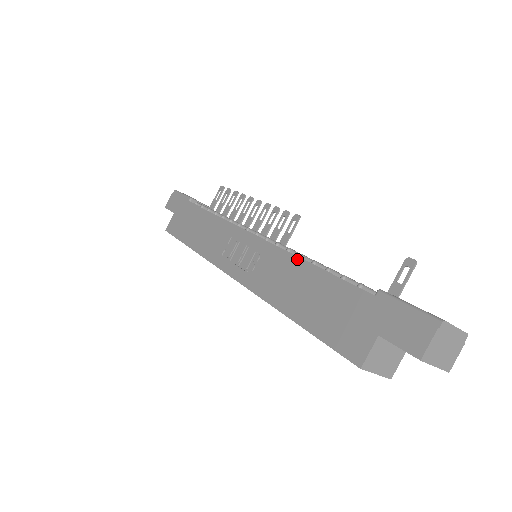
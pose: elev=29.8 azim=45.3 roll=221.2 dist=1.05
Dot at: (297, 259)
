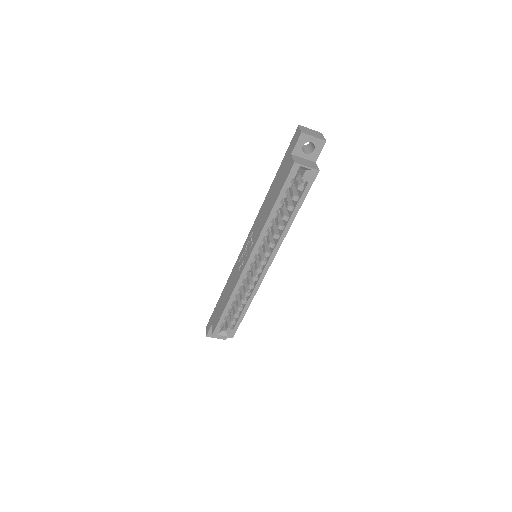
Dot at: (261, 208)
